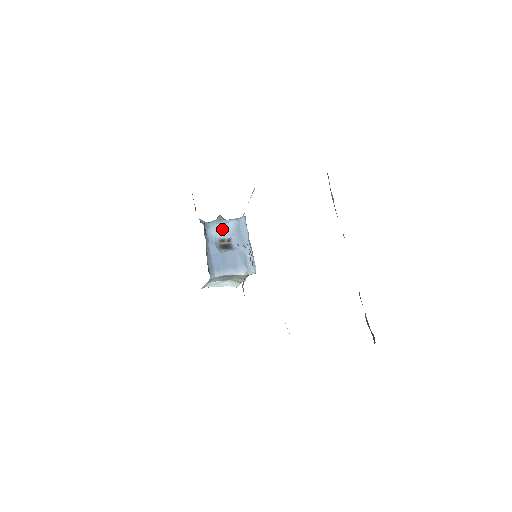
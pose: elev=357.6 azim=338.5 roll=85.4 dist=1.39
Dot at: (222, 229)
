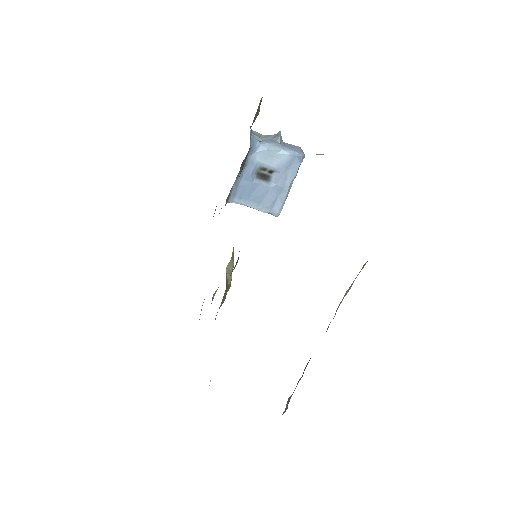
Dot at: (270, 158)
